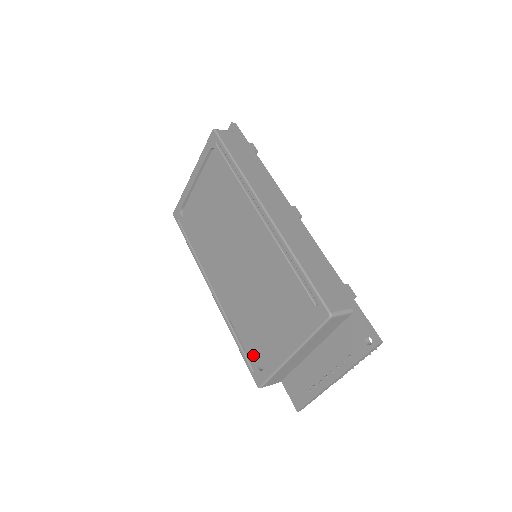
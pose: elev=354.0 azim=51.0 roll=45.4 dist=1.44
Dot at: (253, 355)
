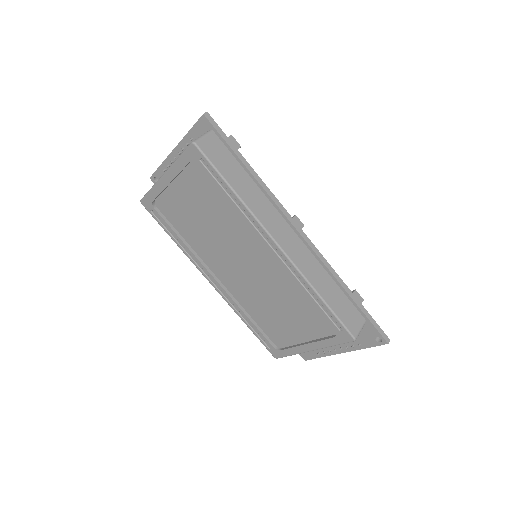
Dot at: (267, 337)
